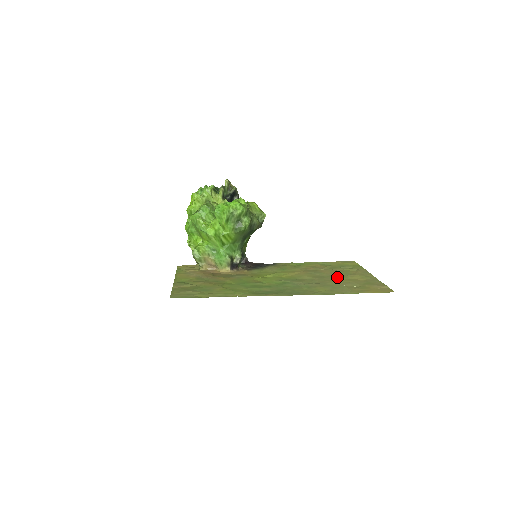
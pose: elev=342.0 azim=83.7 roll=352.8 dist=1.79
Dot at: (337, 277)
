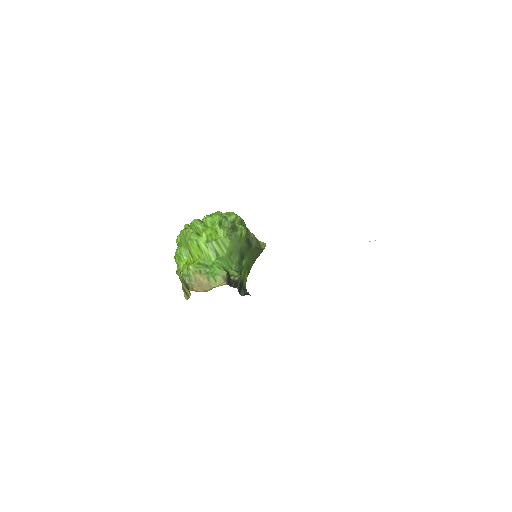
Dot at: occluded
